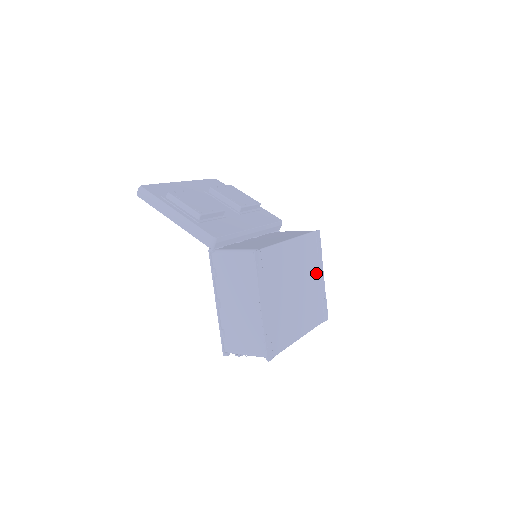
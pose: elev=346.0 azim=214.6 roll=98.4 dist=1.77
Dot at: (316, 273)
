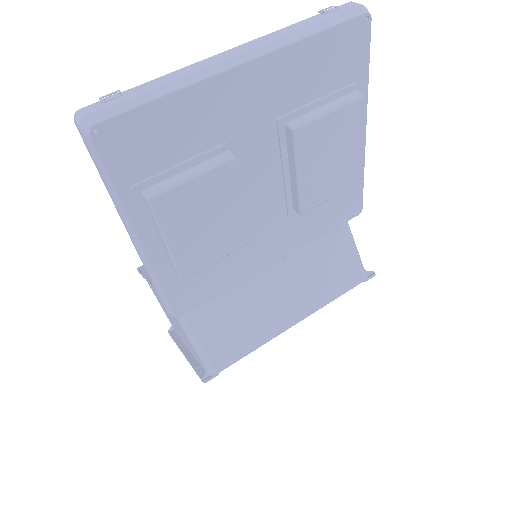
Dot at: occluded
